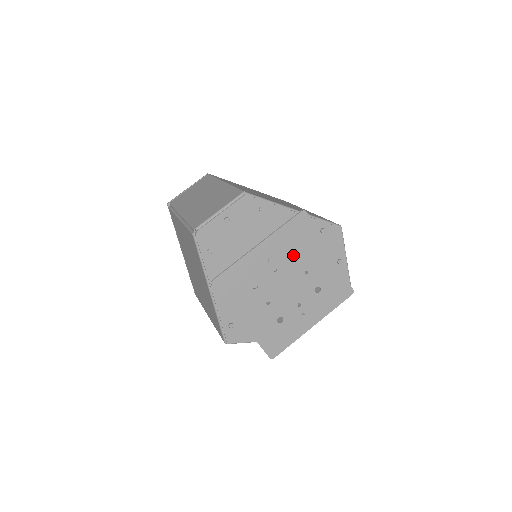
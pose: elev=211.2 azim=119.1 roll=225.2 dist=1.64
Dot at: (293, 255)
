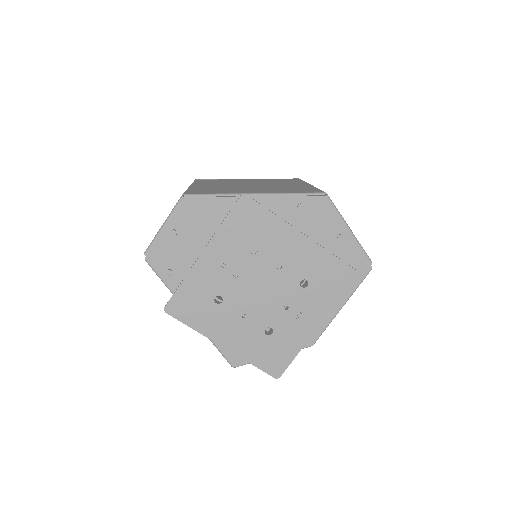
Dot at: occluded
